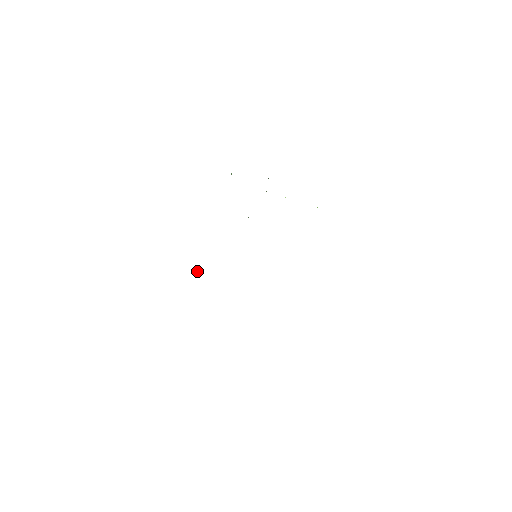
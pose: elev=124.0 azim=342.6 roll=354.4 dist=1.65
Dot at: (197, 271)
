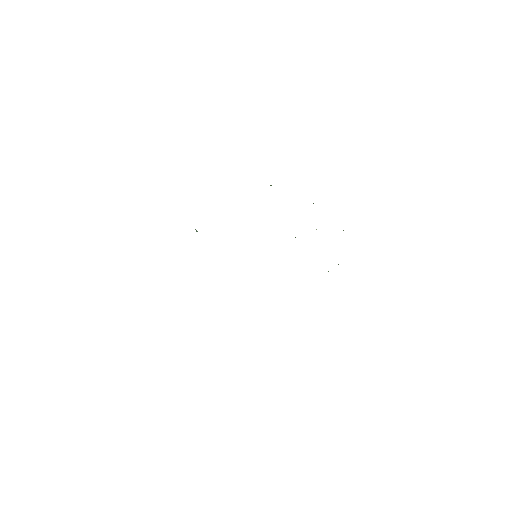
Dot at: occluded
